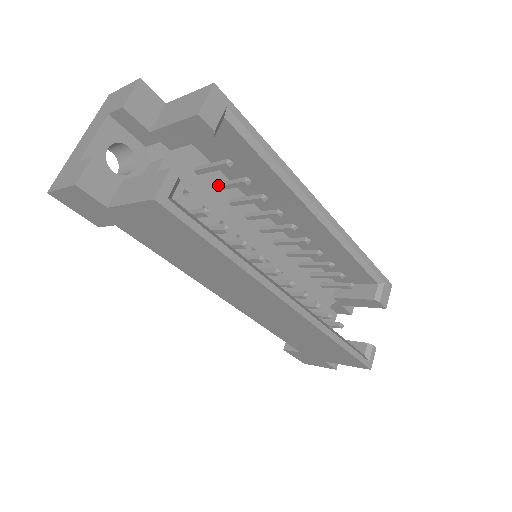
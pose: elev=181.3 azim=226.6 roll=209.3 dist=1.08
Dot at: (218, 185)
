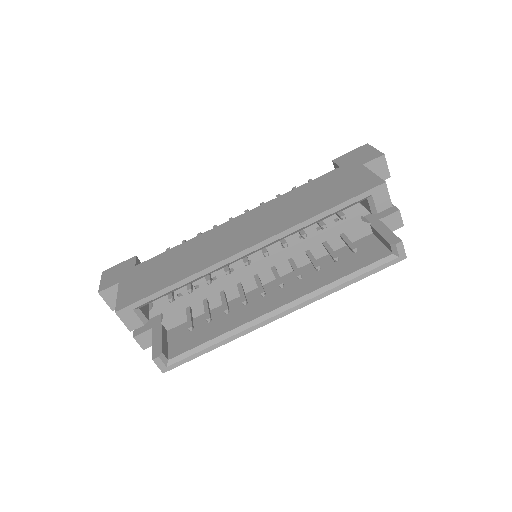
Dot at: occluded
